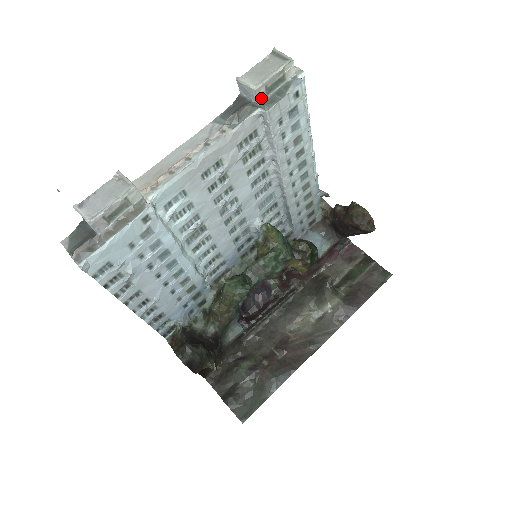
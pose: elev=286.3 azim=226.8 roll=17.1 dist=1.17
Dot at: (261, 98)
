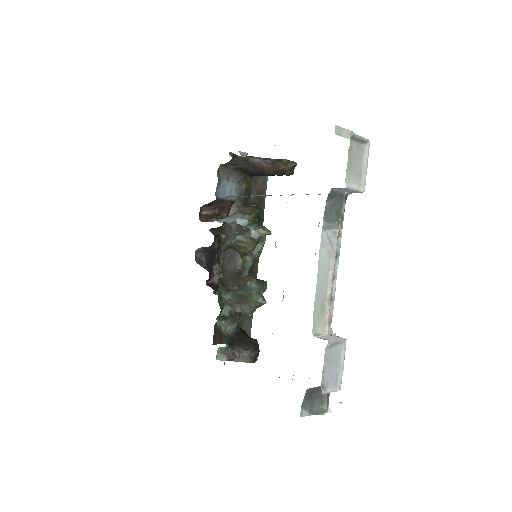
Dot at: occluded
